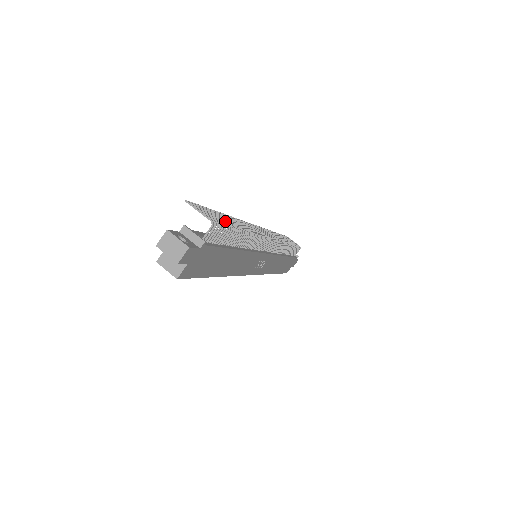
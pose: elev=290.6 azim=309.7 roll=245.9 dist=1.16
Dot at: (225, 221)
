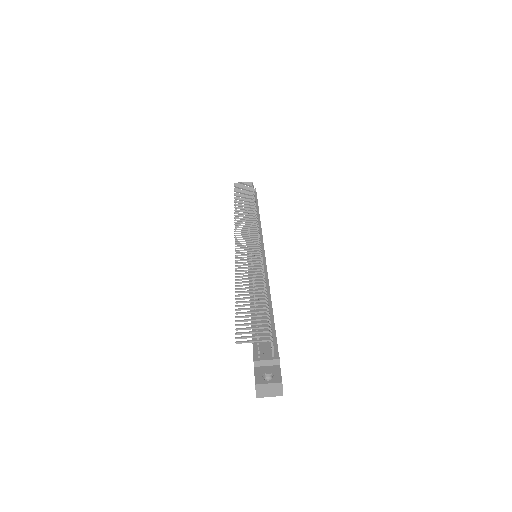
Dot at: (257, 308)
